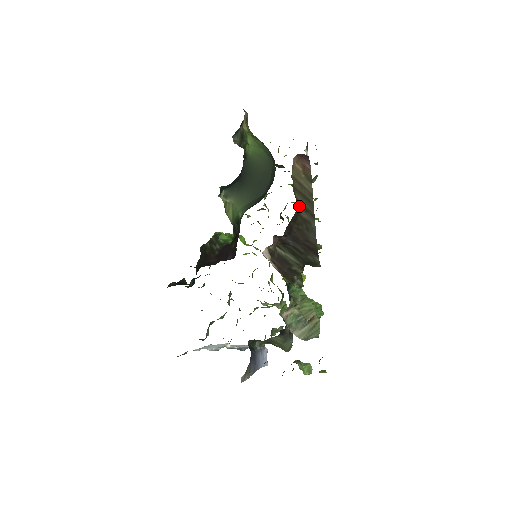
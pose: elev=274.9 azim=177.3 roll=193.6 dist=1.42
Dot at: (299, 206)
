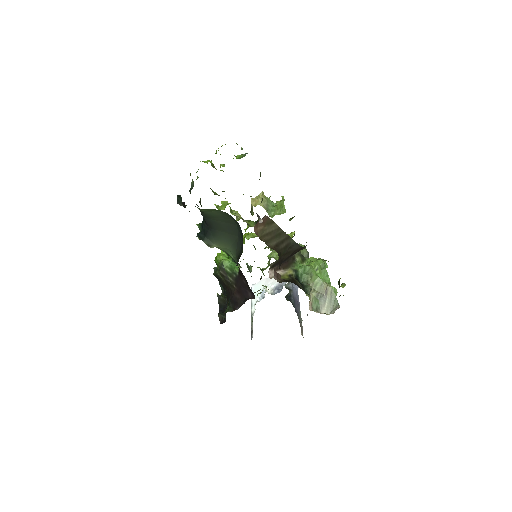
Dot at: (277, 247)
